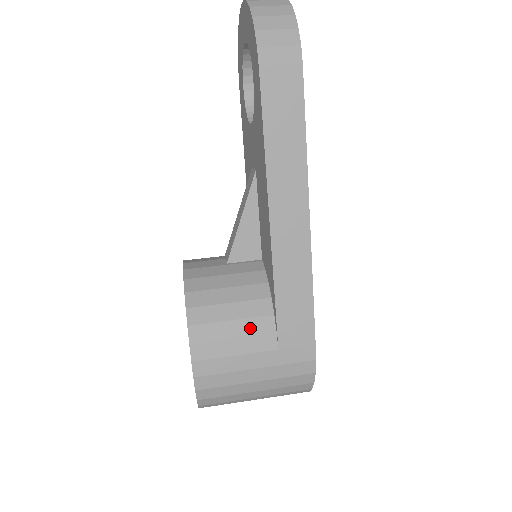
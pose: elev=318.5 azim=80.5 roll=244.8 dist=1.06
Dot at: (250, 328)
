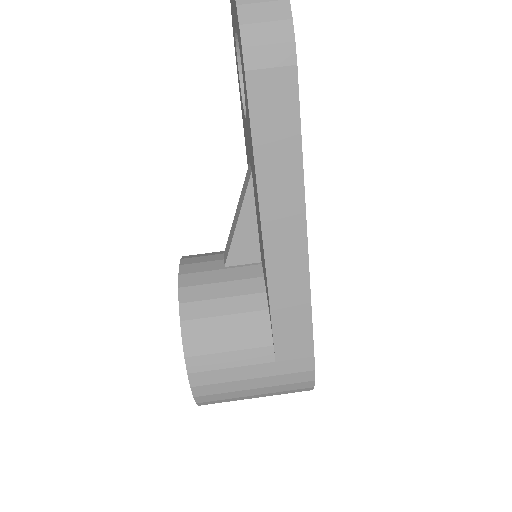
Dot at: (246, 341)
